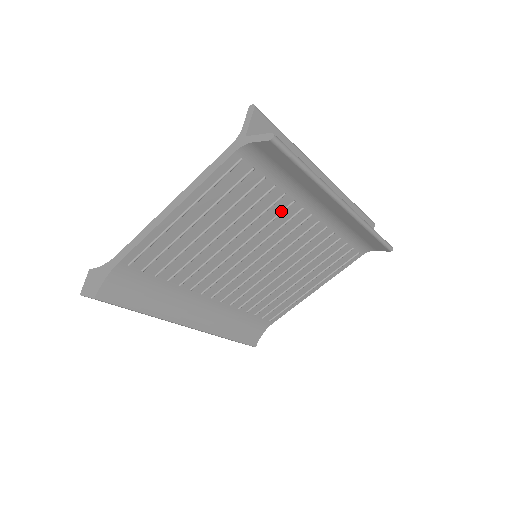
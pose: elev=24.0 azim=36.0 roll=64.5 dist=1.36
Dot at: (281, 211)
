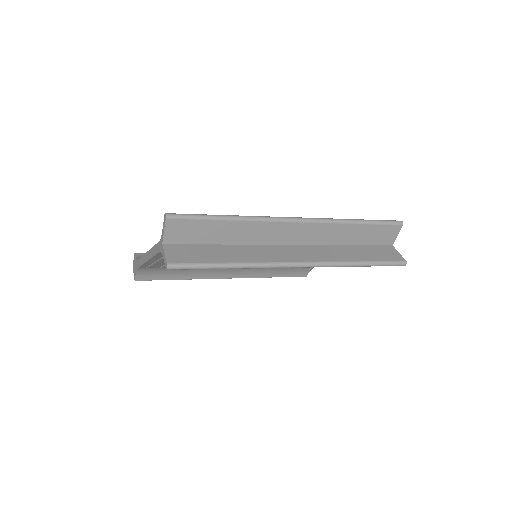
Dot at: occluded
